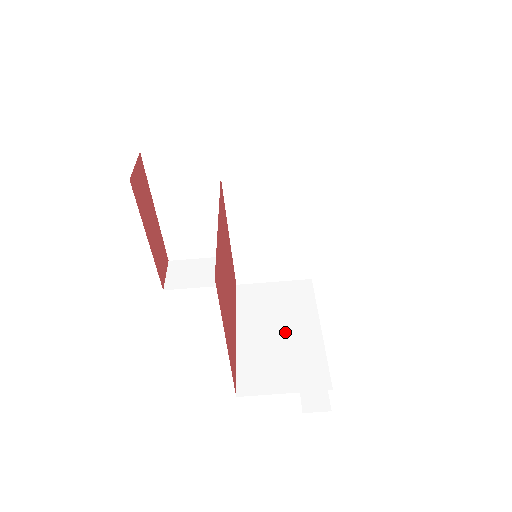
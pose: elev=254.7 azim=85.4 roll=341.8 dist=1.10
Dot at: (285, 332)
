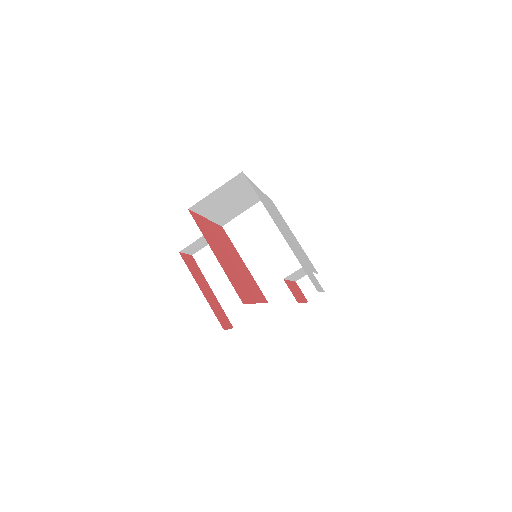
Dot at: occluded
